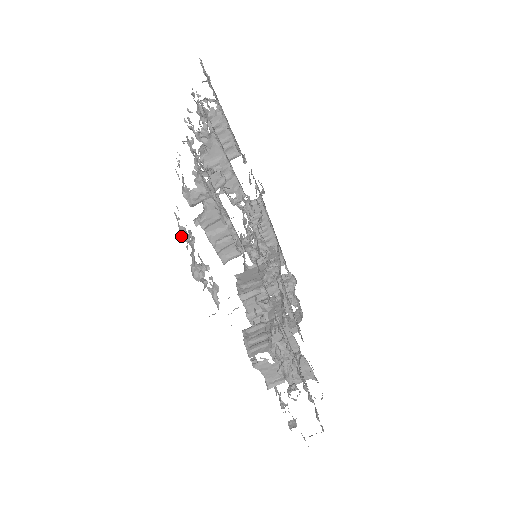
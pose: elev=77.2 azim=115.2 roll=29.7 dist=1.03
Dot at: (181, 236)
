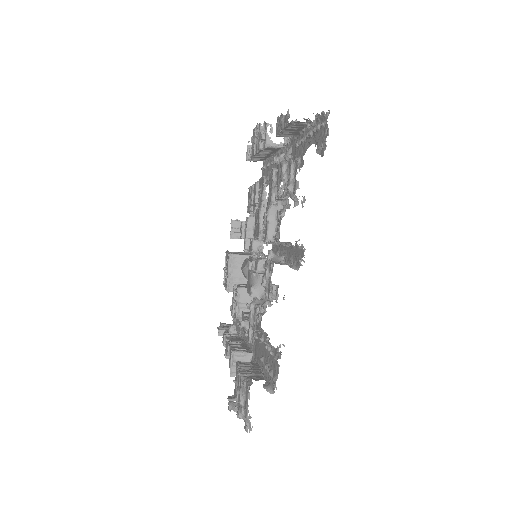
Dot at: (244, 416)
